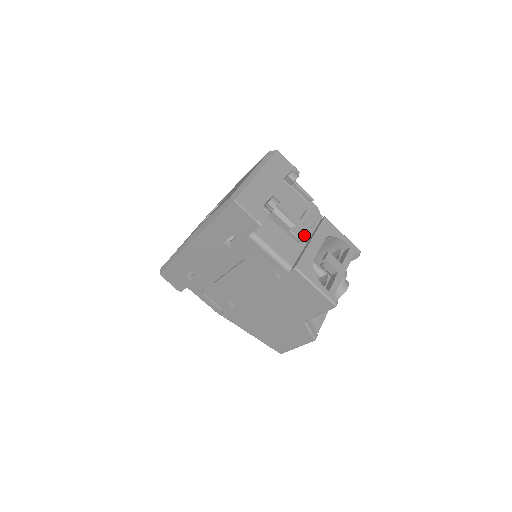
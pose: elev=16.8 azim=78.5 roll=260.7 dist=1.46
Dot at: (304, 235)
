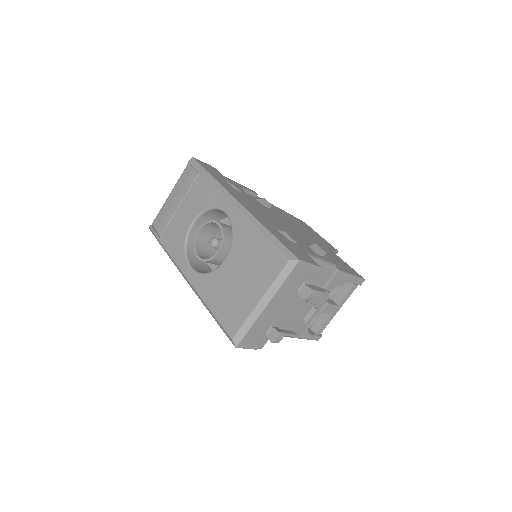
Dot at: (304, 329)
